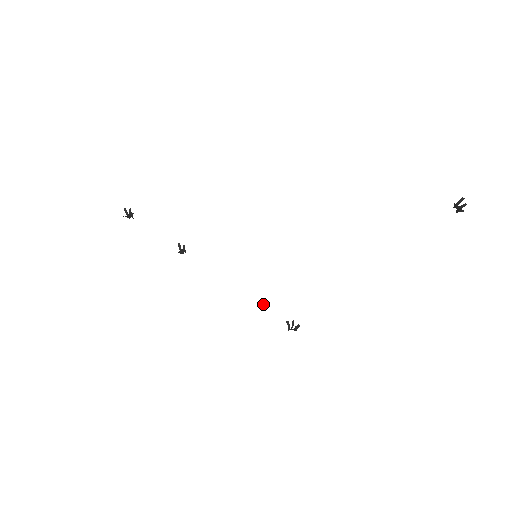
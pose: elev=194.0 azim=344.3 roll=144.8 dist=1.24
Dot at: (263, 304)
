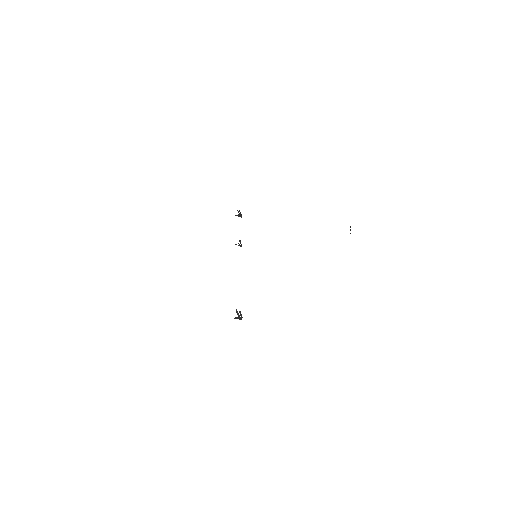
Dot at: occluded
